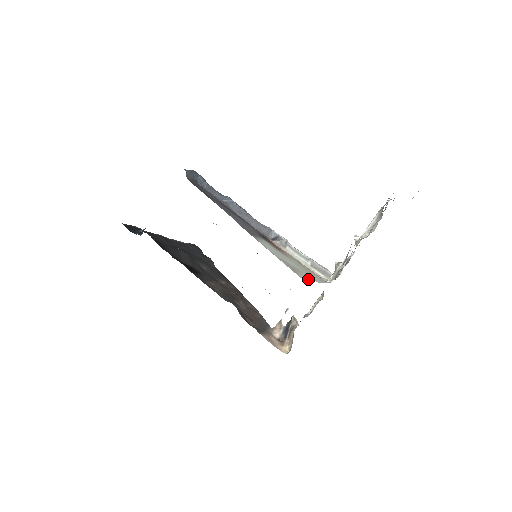
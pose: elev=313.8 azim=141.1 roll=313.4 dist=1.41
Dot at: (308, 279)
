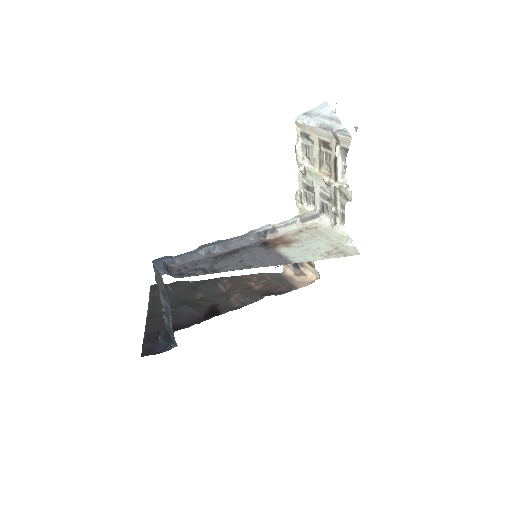
Dot at: (351, 246)
